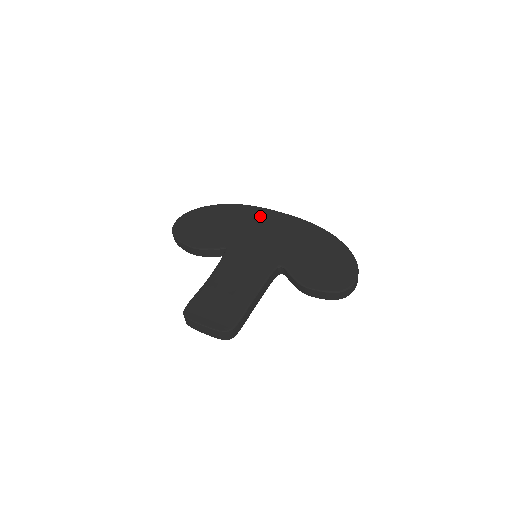
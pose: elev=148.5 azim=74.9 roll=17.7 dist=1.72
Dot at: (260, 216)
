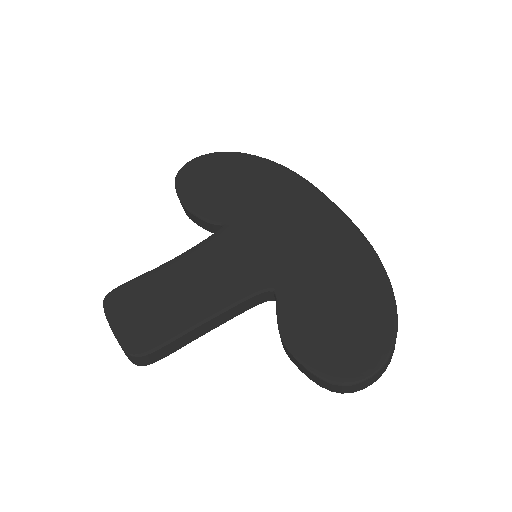
Dot at: (299, 196)
